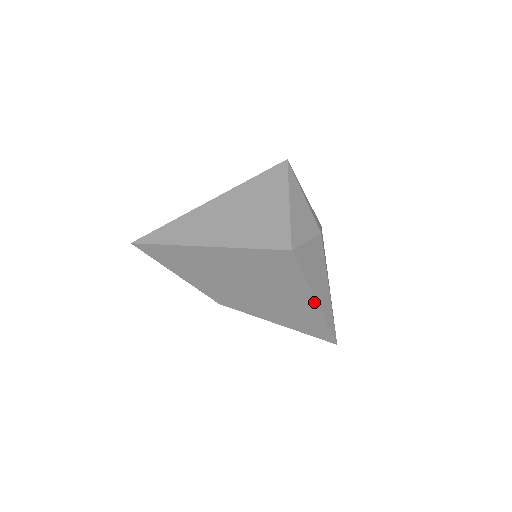
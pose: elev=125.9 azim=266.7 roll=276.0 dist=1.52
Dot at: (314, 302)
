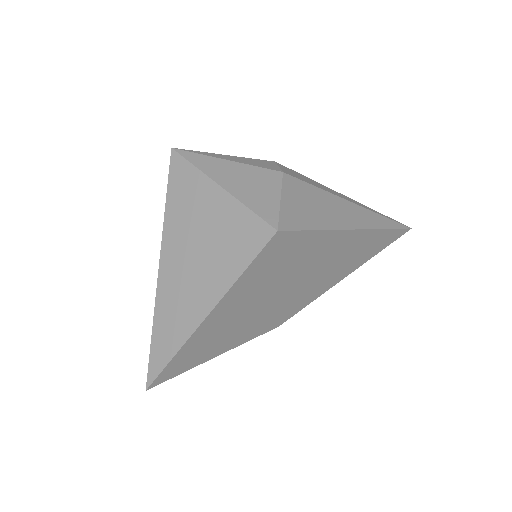
Dot at: (352, 232)
